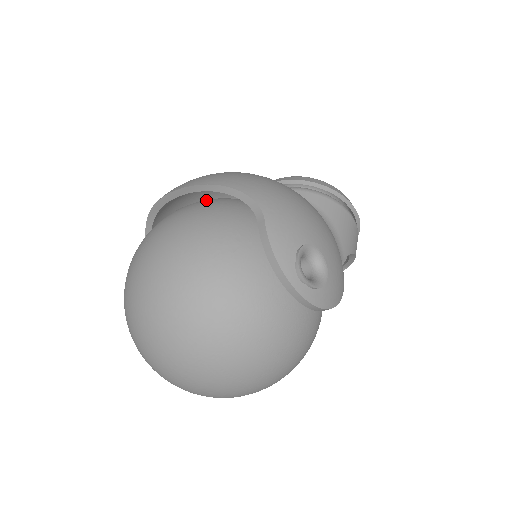
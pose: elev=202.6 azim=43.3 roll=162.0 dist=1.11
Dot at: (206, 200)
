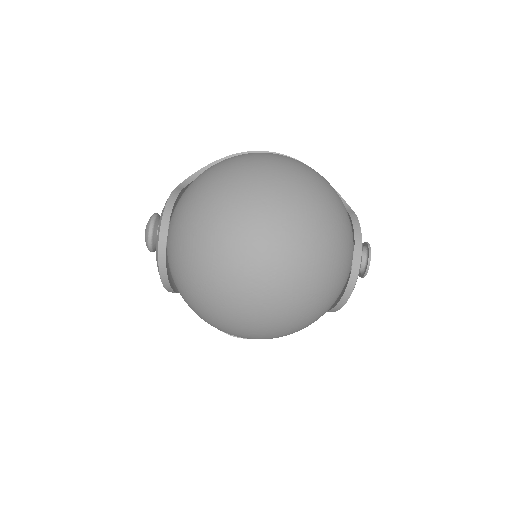
Dot at: occluded
